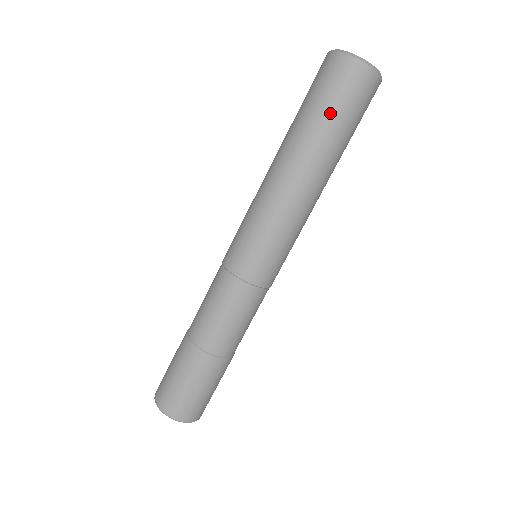
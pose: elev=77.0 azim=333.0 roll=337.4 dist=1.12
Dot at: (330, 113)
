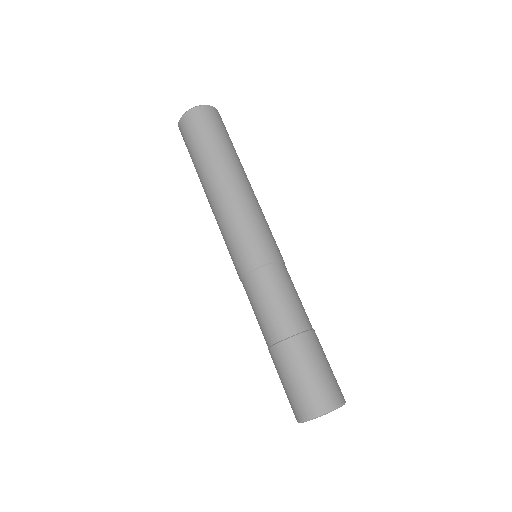
Dot at: (206, 141)
